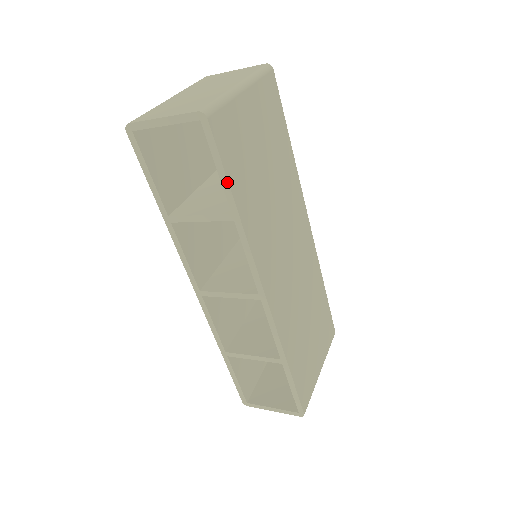
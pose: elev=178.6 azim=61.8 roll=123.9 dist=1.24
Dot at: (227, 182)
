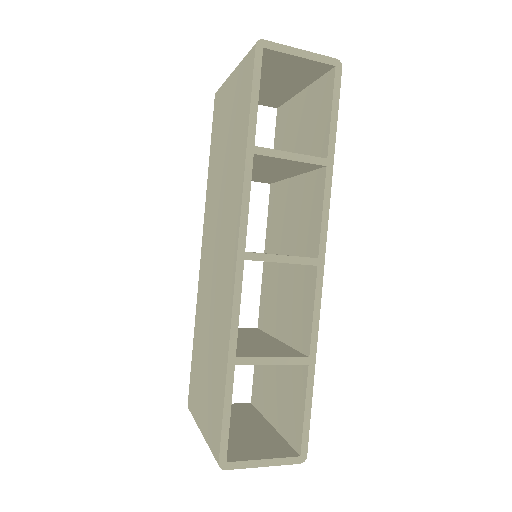
Dot at: (336, 126)
